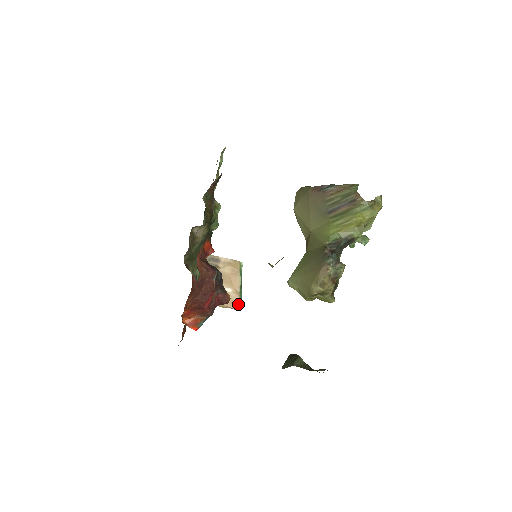
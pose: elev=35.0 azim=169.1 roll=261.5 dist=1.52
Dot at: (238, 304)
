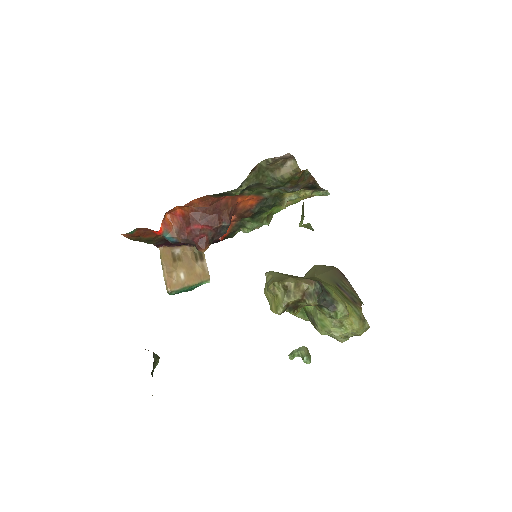
Dot at: (174, 289)
